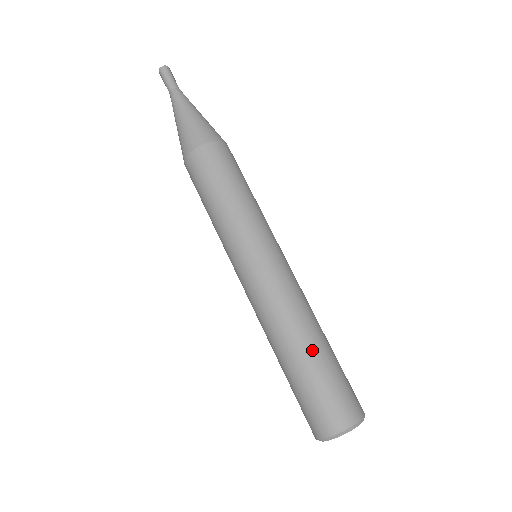
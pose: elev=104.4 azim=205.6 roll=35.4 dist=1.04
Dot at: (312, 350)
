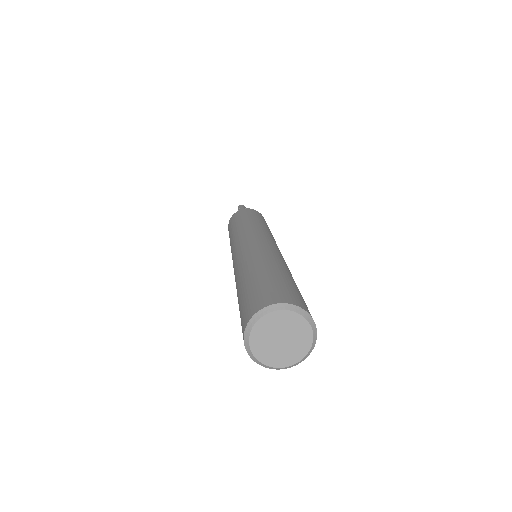
Dot at: (263, 267)
